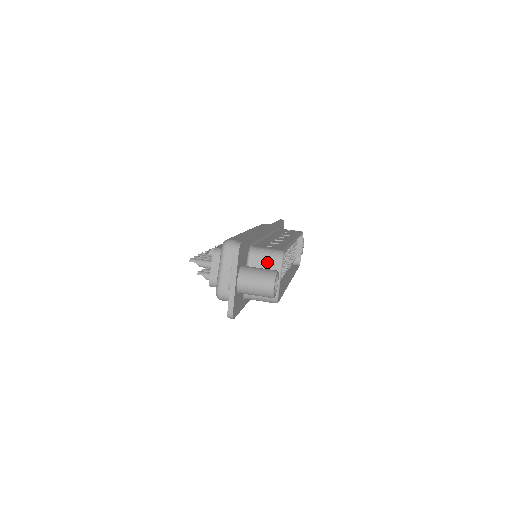
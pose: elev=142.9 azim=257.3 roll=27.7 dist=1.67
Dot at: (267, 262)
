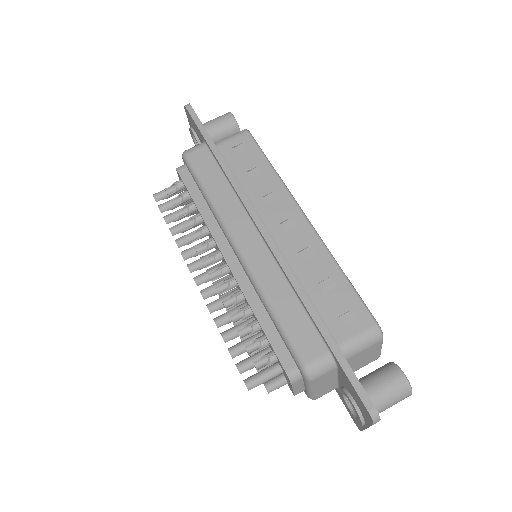
Dot at: (366, 351)
